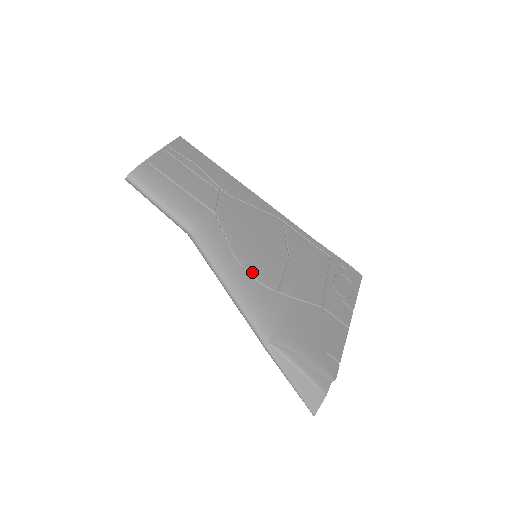
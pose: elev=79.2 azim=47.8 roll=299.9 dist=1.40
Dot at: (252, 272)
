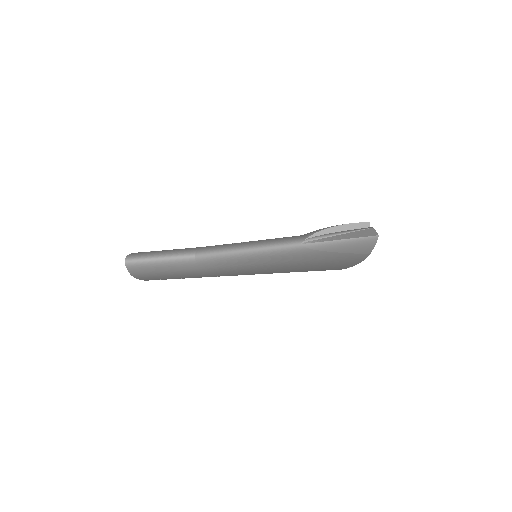
Dot at: (258, 240)
